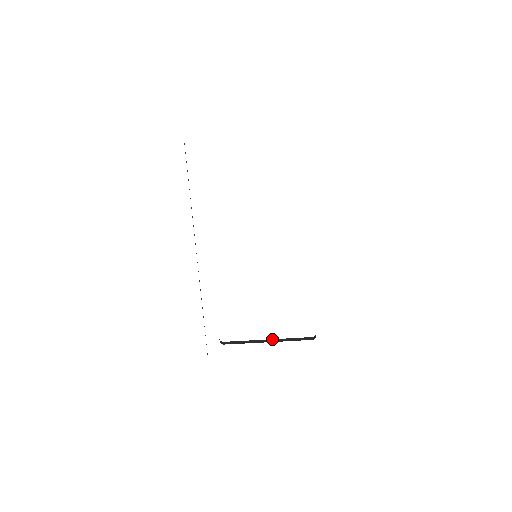
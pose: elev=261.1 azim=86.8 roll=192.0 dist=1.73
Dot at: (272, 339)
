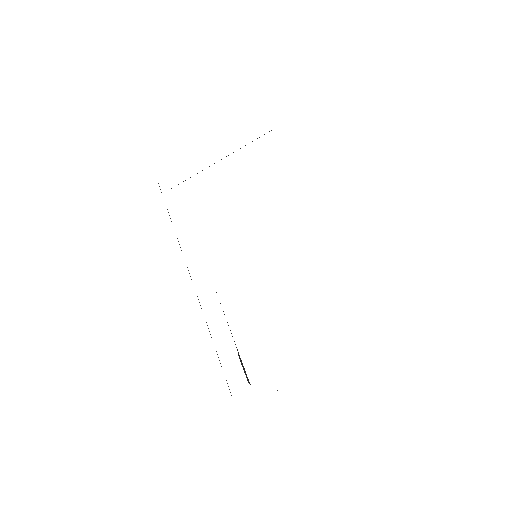
Dot at: occluded
